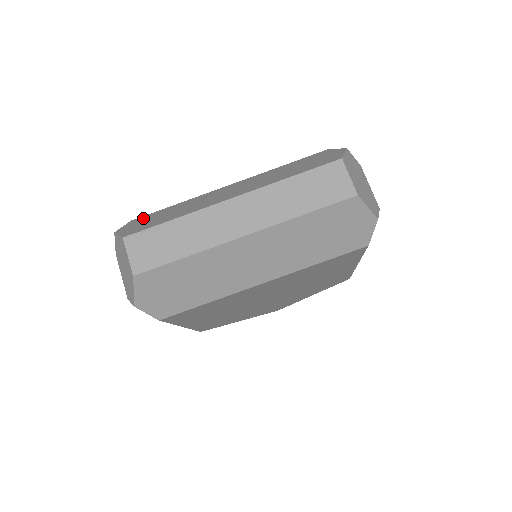
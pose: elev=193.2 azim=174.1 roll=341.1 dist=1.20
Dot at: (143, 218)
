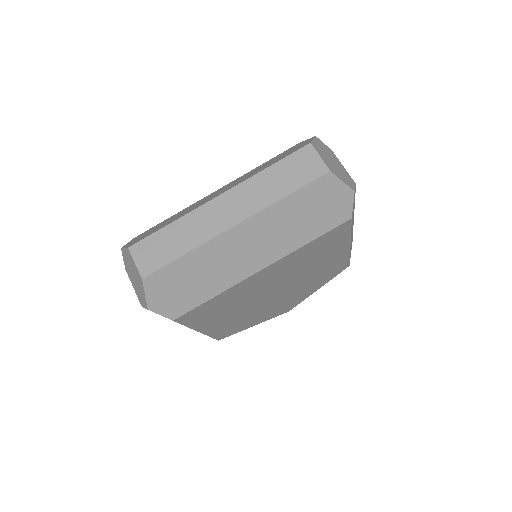
Dot at: (145, 232)
